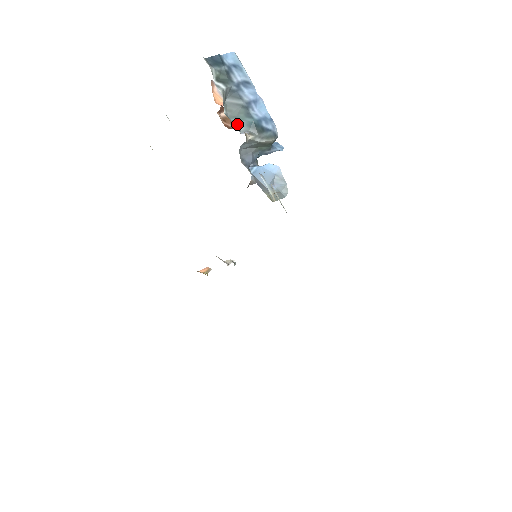
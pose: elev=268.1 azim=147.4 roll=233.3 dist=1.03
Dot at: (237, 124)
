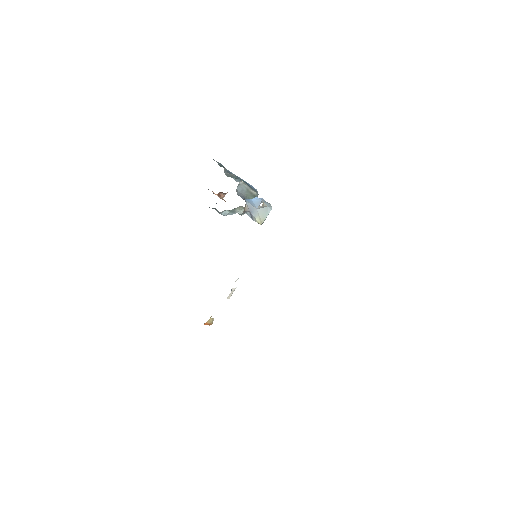
Dot at: occluded
